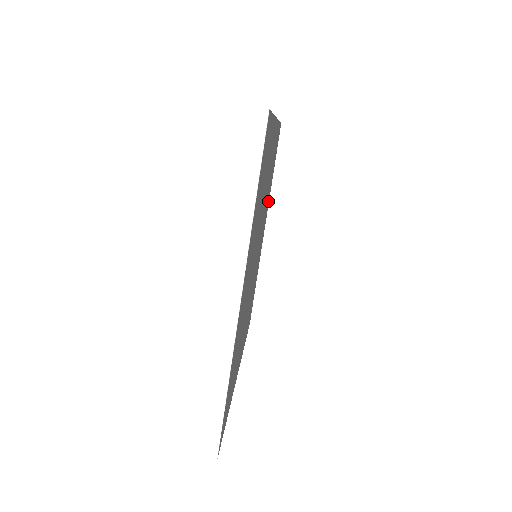
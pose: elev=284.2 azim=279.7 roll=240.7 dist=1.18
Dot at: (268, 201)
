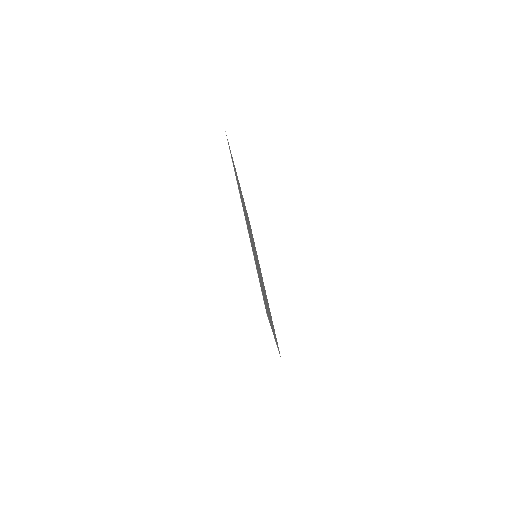
Dot at: occluded
